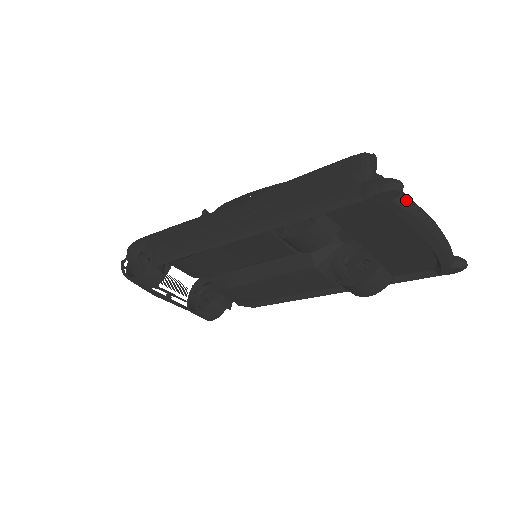
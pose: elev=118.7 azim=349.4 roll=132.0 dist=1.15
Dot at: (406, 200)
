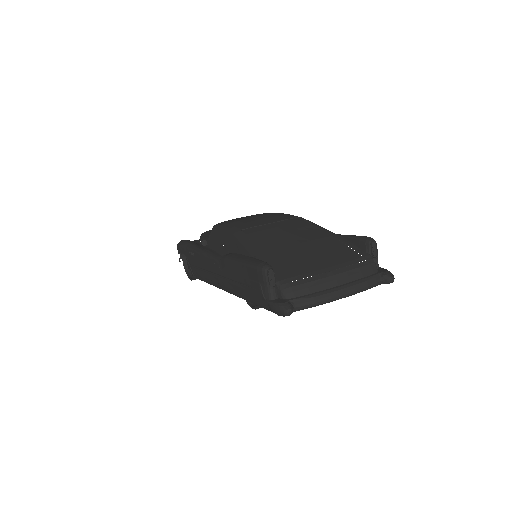
Dot at: (302, 306)
